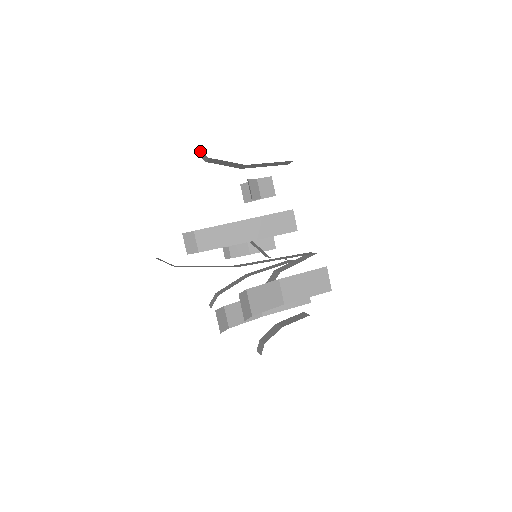
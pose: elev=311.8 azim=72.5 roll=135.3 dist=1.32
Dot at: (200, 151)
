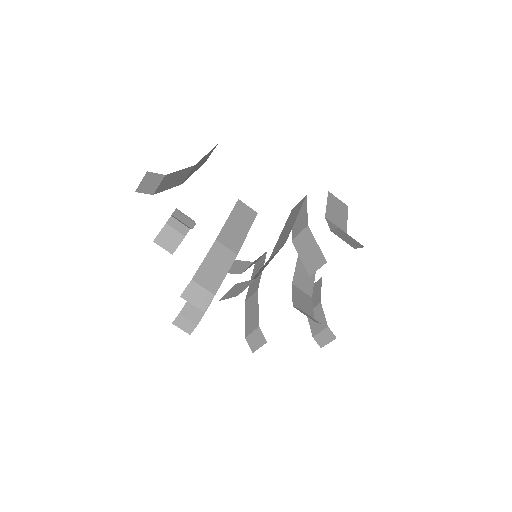
Dot at: (151, 175)
